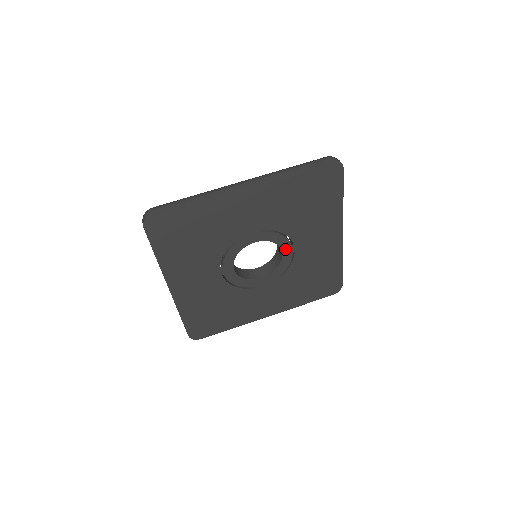
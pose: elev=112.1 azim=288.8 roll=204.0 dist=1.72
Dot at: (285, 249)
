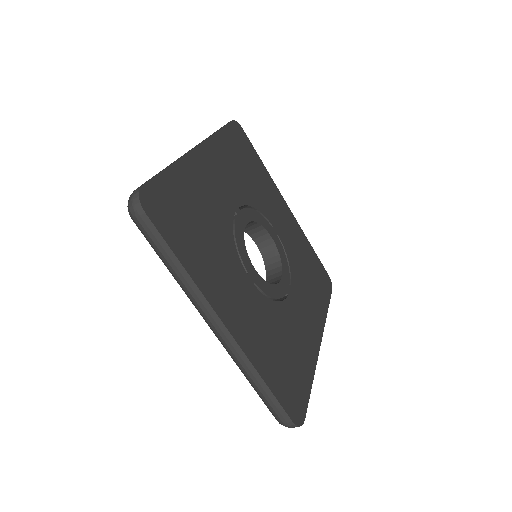
Dot at: (270, 232)
